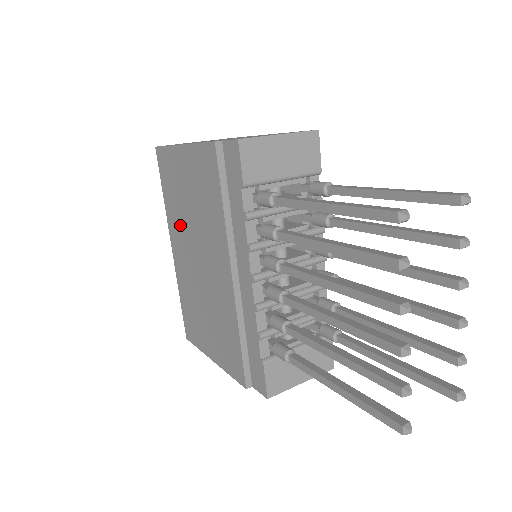
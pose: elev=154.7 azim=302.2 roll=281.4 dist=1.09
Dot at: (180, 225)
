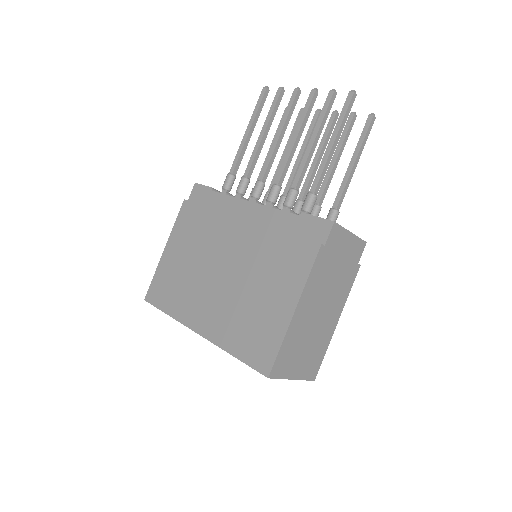
Dot at: (192, 293)
